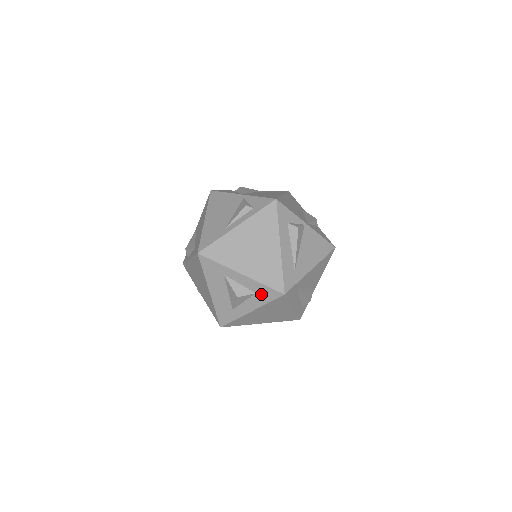
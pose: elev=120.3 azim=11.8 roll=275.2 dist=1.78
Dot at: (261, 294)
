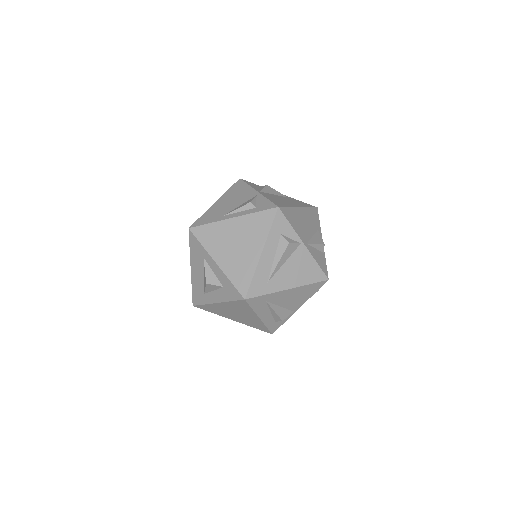
Dot at: (227, 290)
